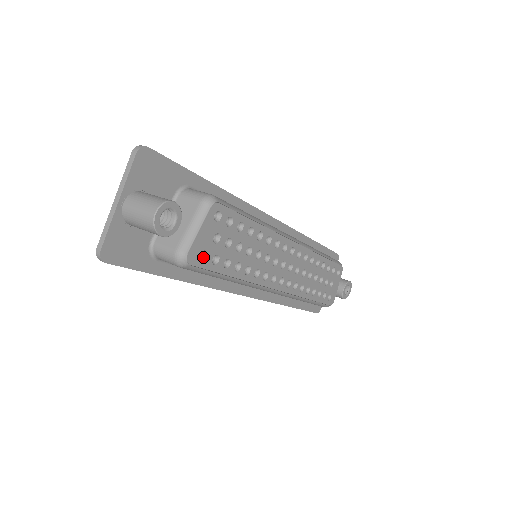
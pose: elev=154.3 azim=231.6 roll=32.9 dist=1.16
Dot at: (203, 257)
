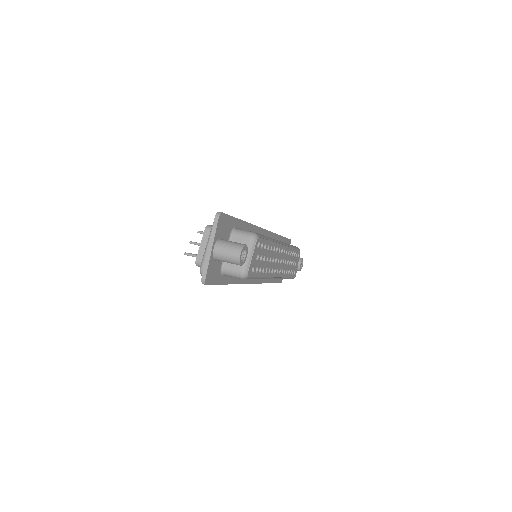
Dot at: (252, 270)
